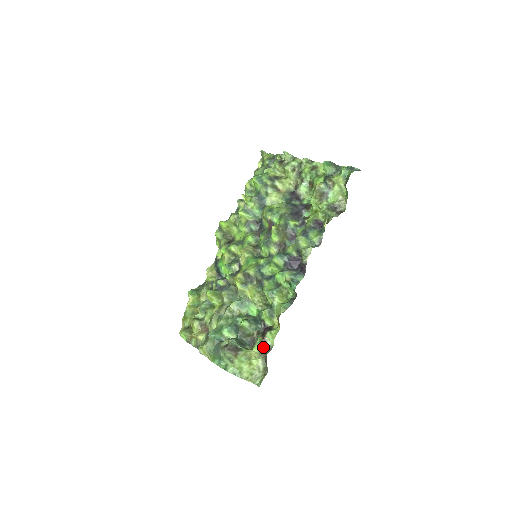
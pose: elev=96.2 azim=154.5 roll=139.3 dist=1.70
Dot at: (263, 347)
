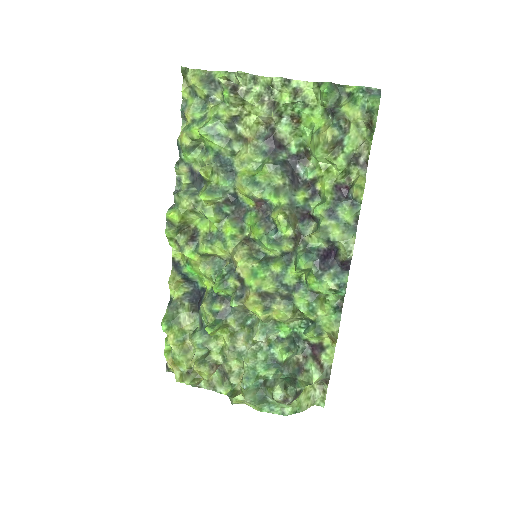
Dot at: (323, 374)
